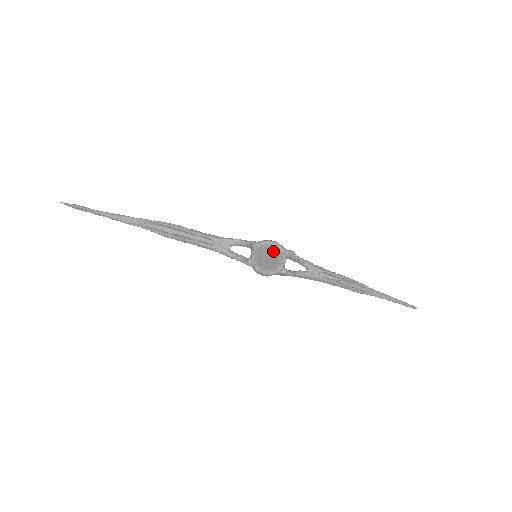
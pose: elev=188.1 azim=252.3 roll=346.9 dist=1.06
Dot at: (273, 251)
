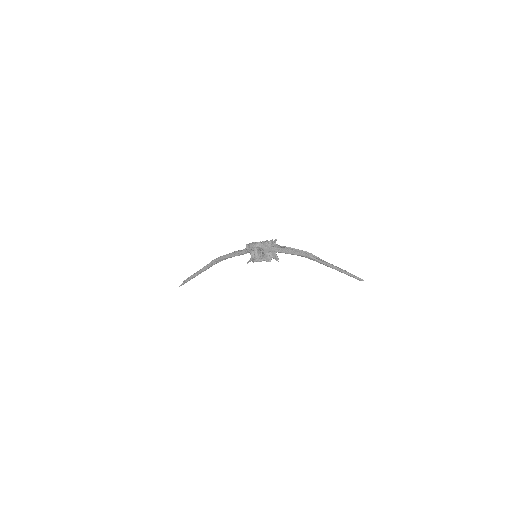
Dot at: occluded
